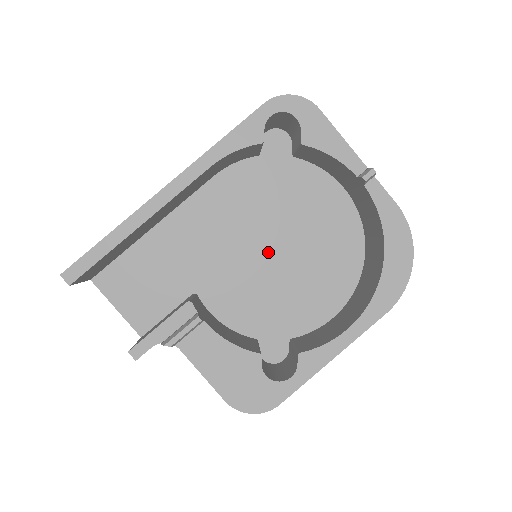
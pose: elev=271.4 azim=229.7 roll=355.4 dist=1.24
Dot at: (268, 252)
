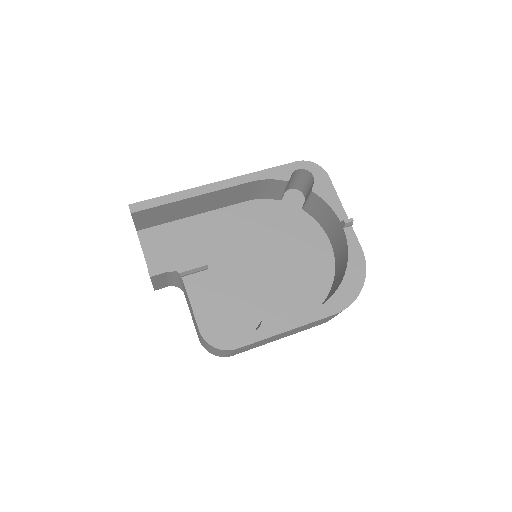
Dot at: (264, 261)
